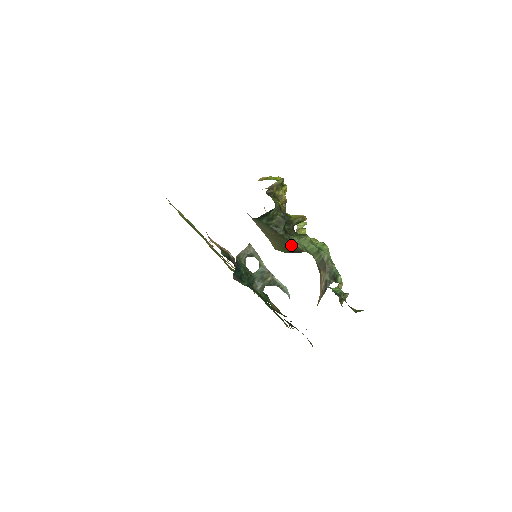
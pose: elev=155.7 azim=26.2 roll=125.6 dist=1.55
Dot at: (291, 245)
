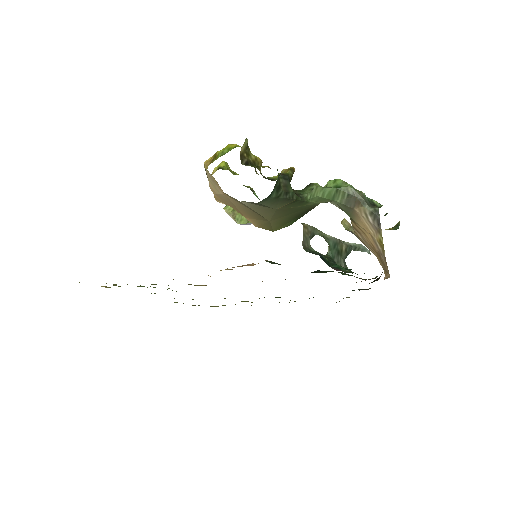
Dot at: (302, 208)
